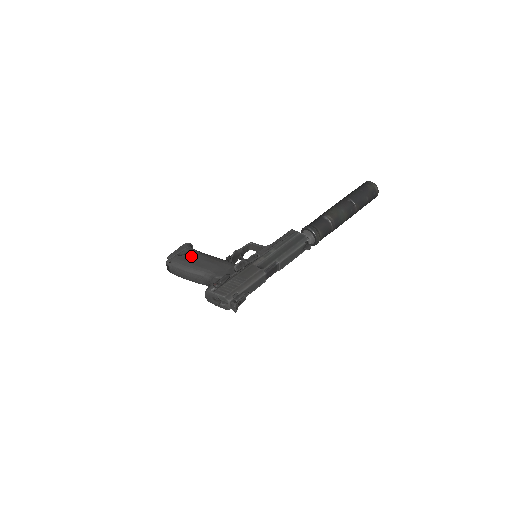
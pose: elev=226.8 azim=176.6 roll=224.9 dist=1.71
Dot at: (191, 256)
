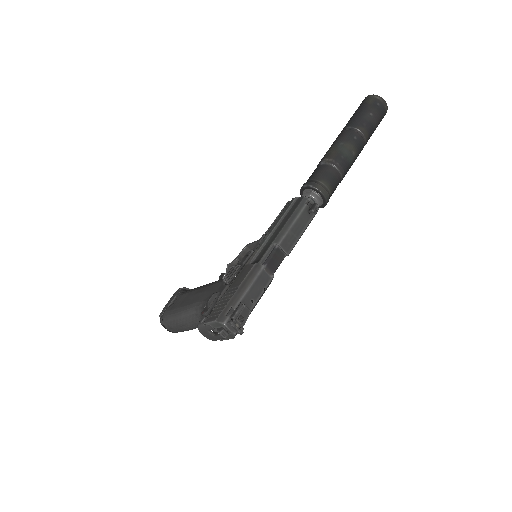
Dot at: (181, 299)
